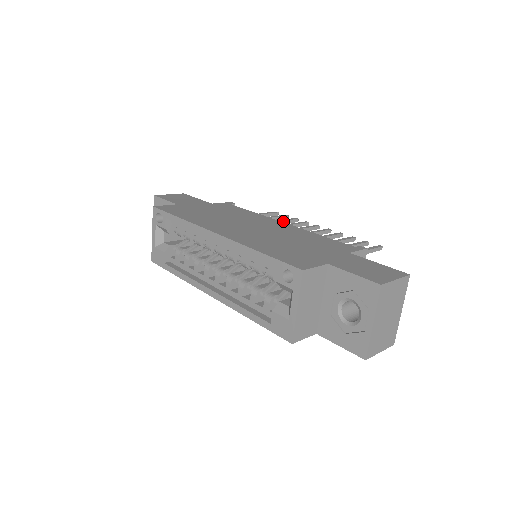
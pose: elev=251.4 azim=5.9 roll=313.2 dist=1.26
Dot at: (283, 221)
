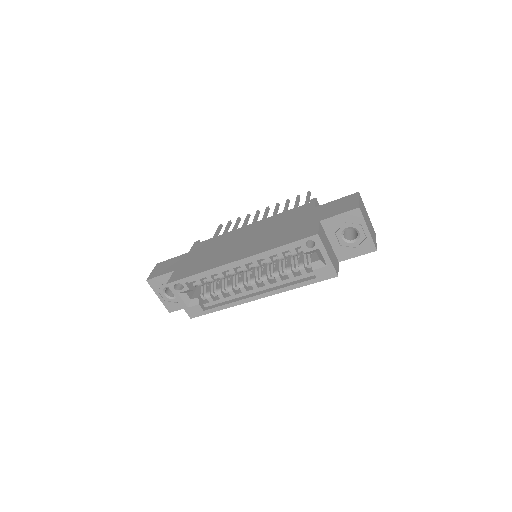
Dot at: (236, 226)
